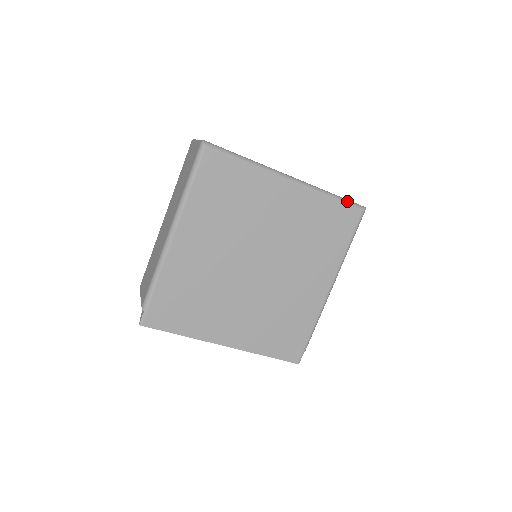
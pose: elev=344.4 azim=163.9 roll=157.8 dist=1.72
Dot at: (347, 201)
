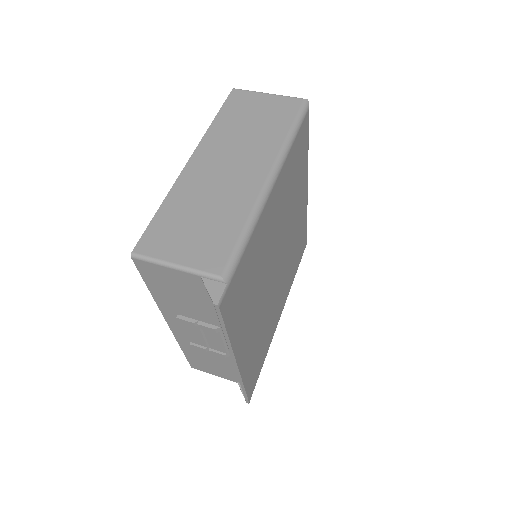
Dot at: occluded
